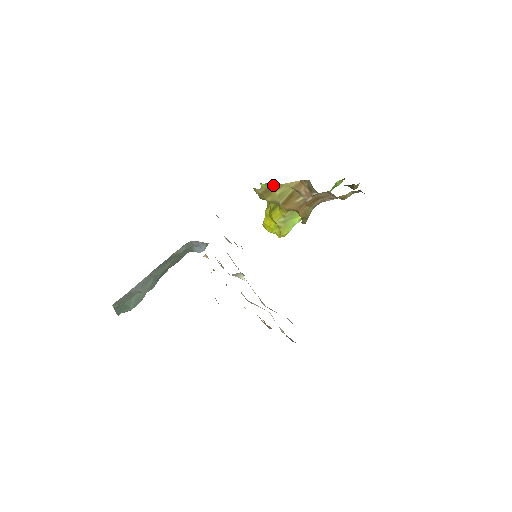
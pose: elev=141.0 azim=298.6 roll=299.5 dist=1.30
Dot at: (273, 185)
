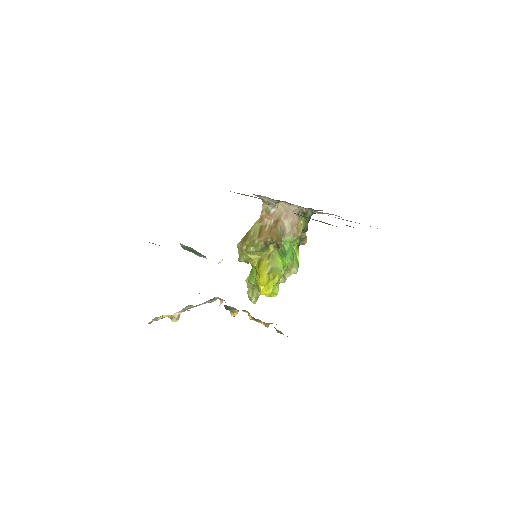
Dot at: (253, 269)
